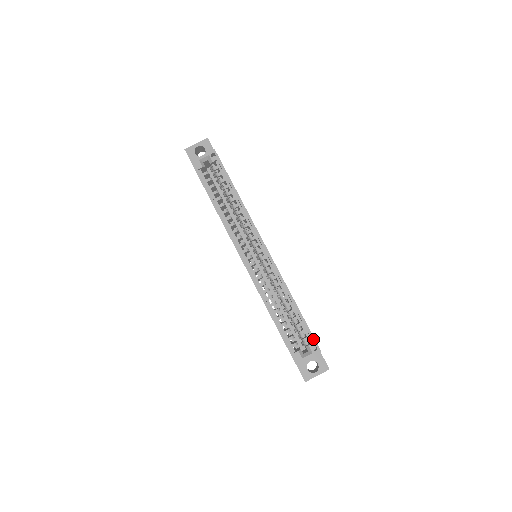
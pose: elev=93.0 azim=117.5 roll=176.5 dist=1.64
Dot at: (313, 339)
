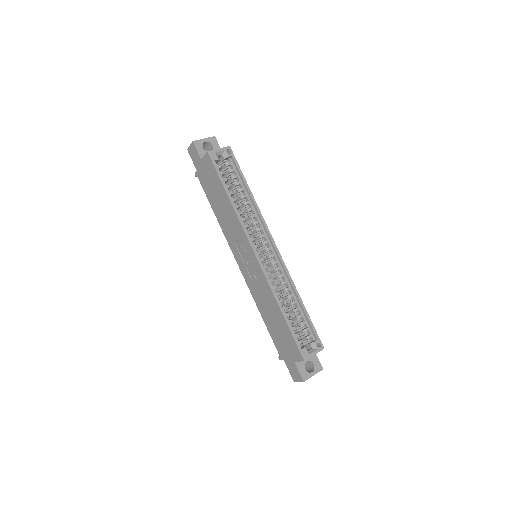
Dot at: (317, 336)
